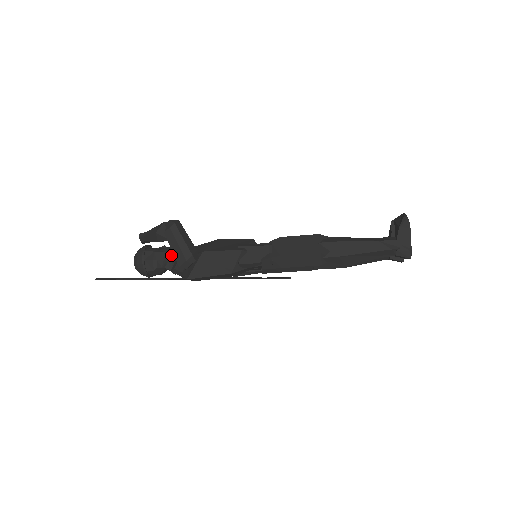
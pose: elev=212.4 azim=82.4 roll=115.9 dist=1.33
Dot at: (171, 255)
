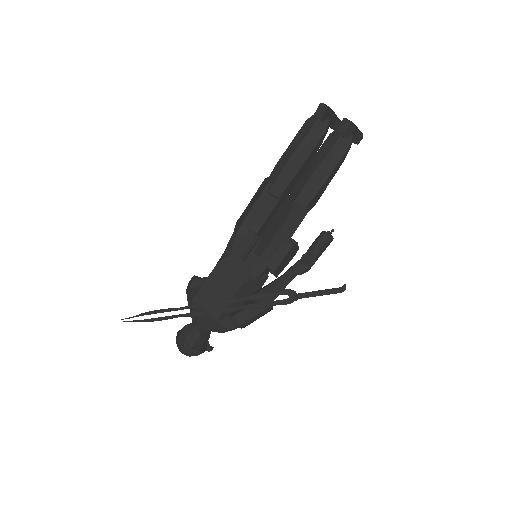
Dot at: occluded
